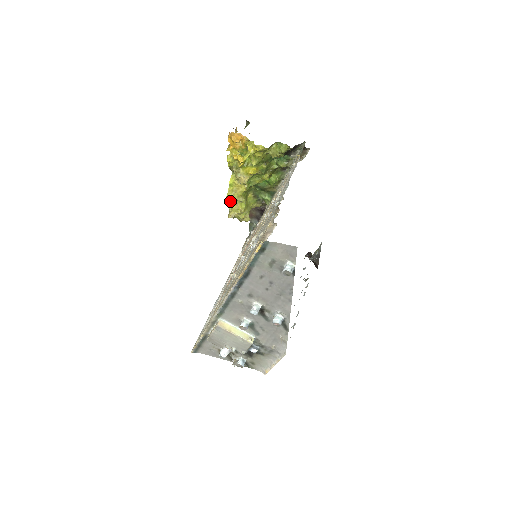
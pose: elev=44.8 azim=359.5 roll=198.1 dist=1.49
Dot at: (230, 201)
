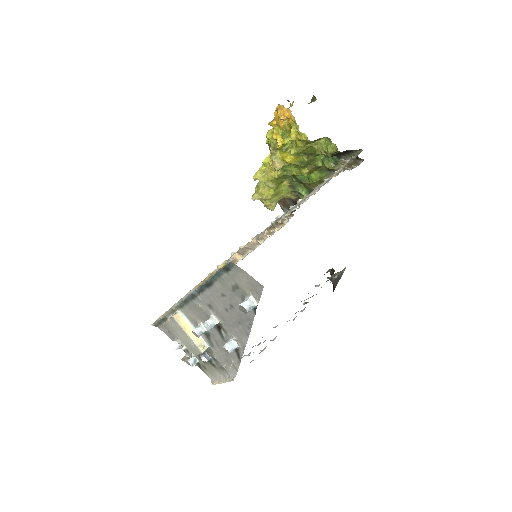
Dot at: (259, 181)
